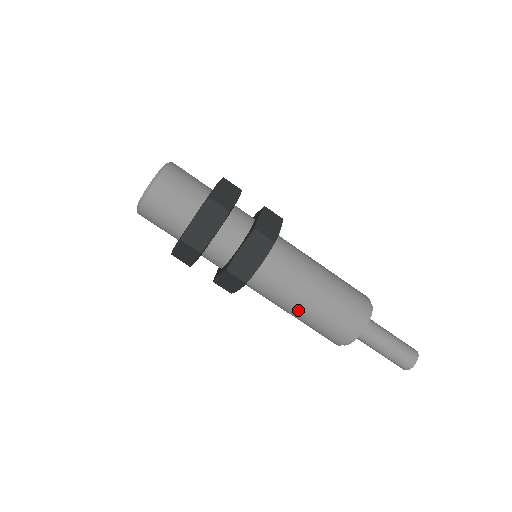
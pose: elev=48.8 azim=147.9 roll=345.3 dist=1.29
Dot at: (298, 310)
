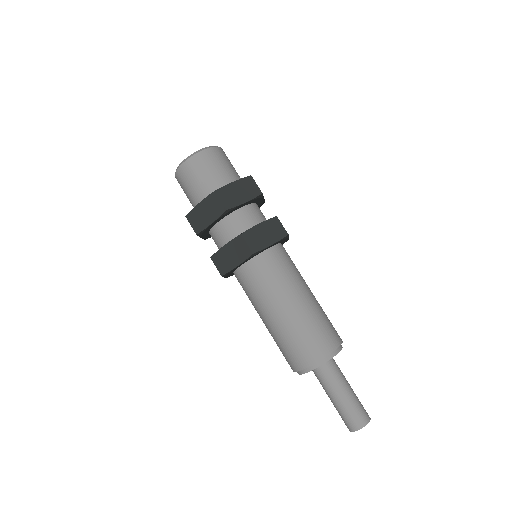
Dot at: (263, 320)
